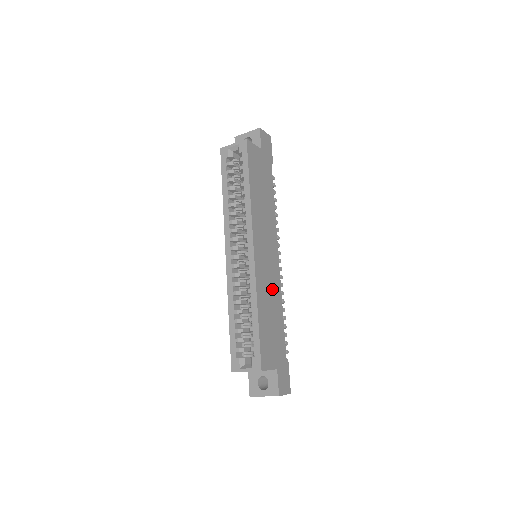
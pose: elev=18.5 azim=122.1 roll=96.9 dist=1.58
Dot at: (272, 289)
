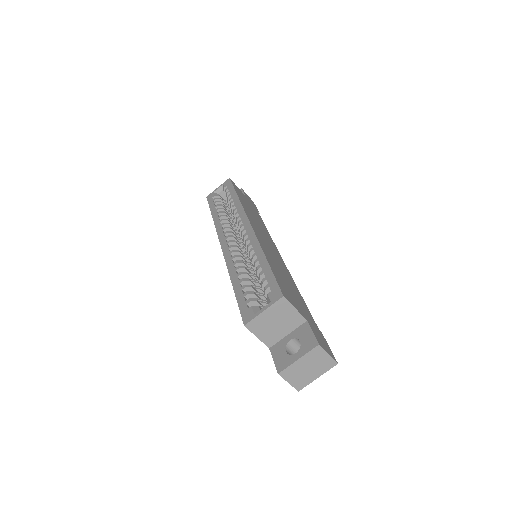
Dot at: (280, 265)
